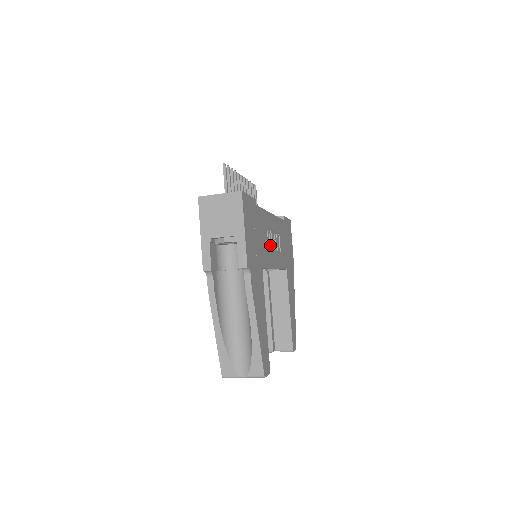
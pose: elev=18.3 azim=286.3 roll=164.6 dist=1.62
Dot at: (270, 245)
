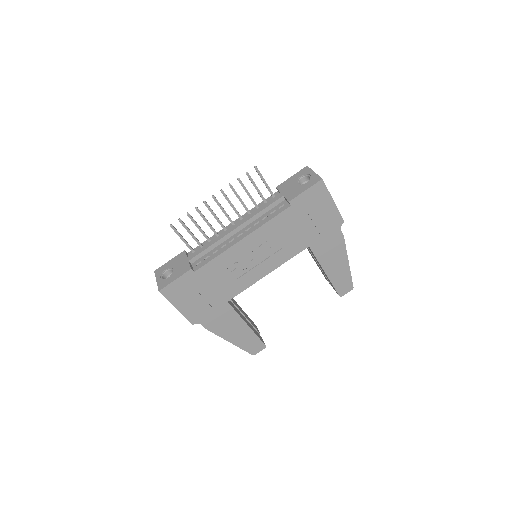
Dot at: (245, 269)
